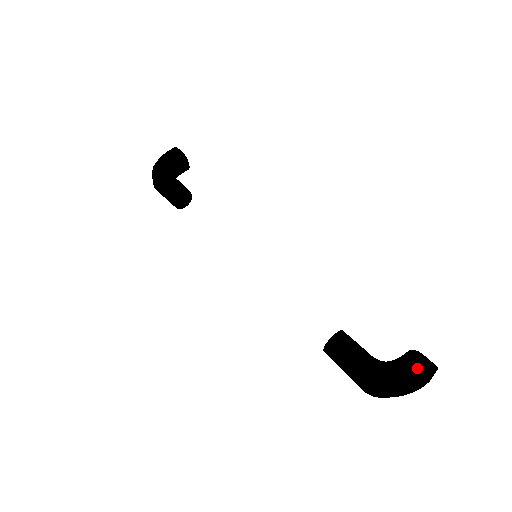
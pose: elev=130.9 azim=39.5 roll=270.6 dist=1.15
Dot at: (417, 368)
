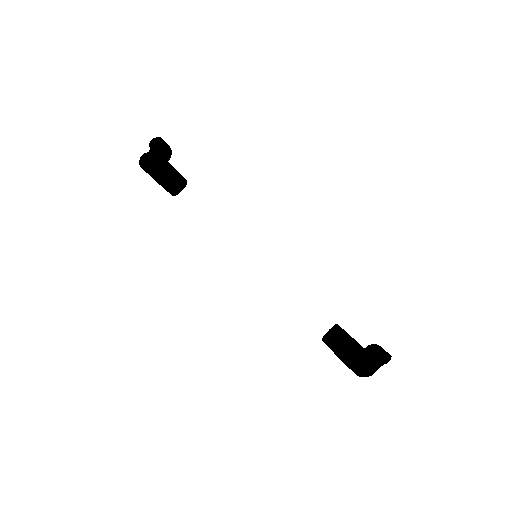
Dot at: (384, 355)
